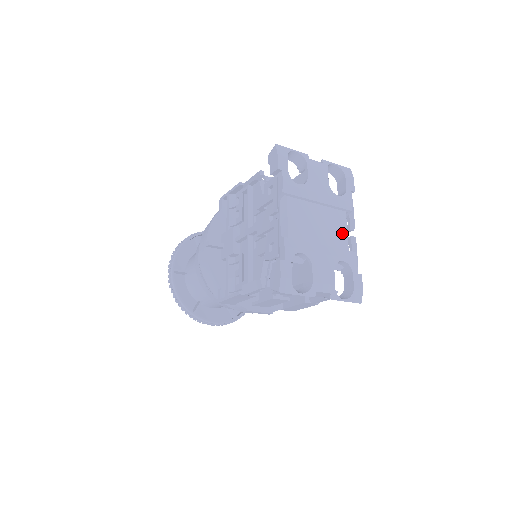
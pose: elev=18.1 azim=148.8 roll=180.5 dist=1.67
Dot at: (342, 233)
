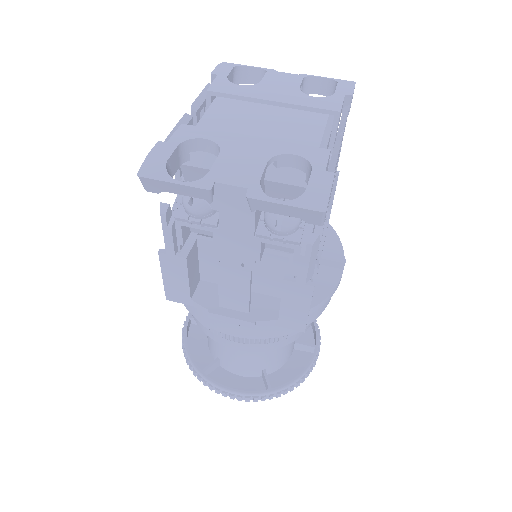
Dot at: (311, 133)
